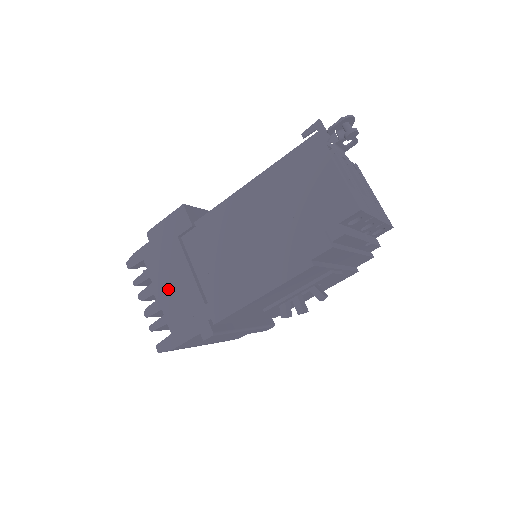
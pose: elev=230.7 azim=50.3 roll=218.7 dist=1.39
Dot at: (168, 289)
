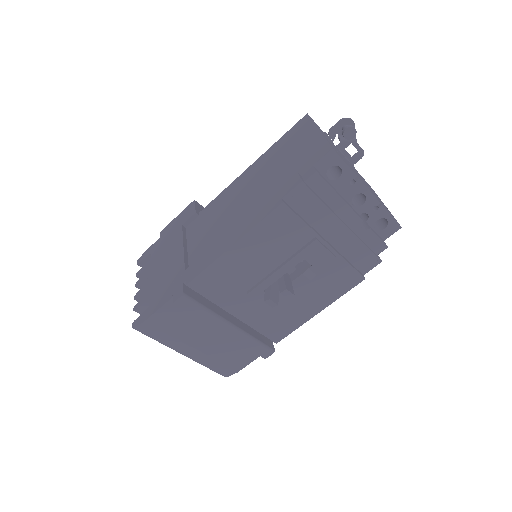
Dot at: (160, 269)
